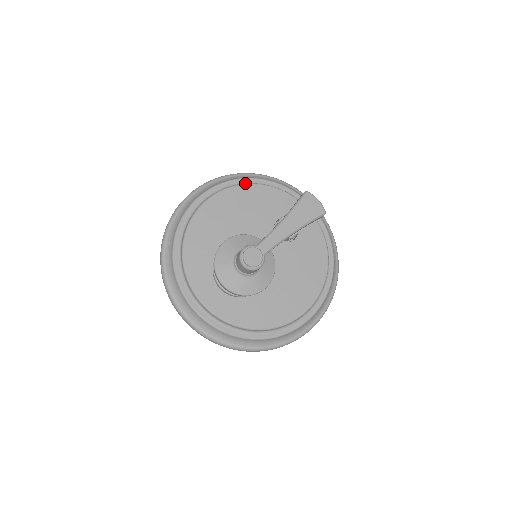
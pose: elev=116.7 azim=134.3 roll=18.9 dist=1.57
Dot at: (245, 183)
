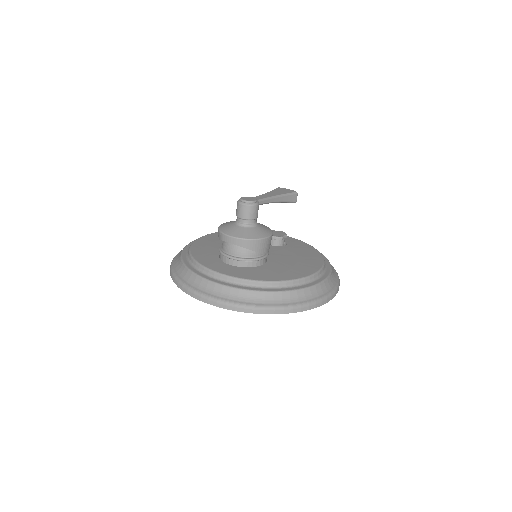
Dot at: occluded
